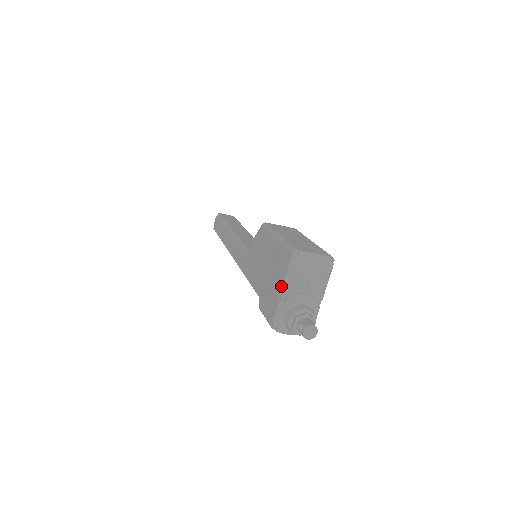
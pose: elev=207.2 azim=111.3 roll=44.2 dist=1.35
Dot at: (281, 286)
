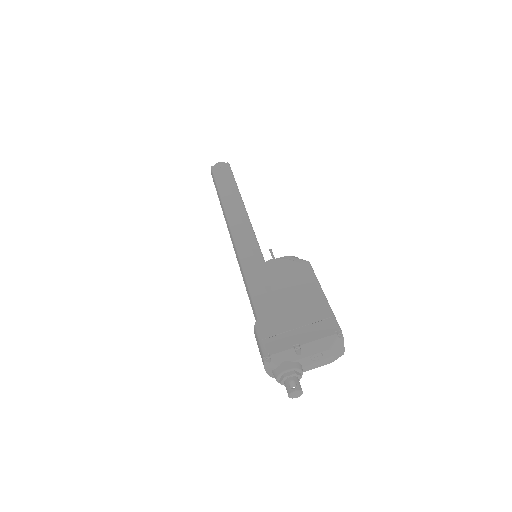
Dot at: (305, 340)
